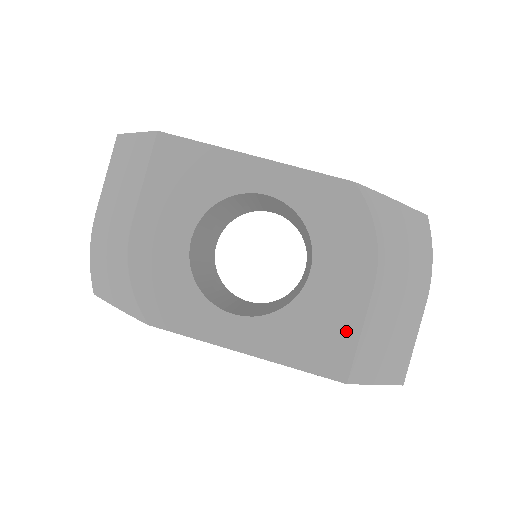
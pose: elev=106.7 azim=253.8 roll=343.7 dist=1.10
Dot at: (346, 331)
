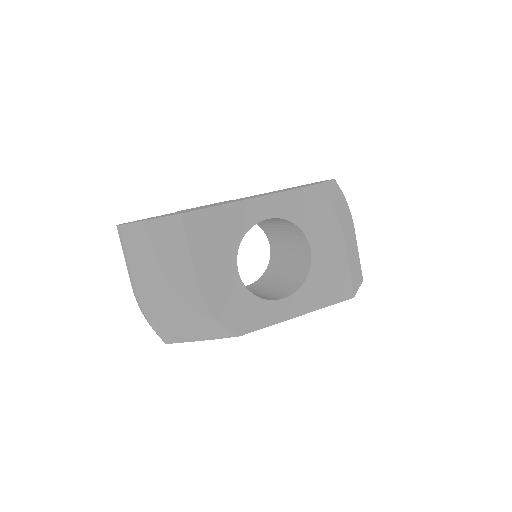
Dot at: (342, 271)
